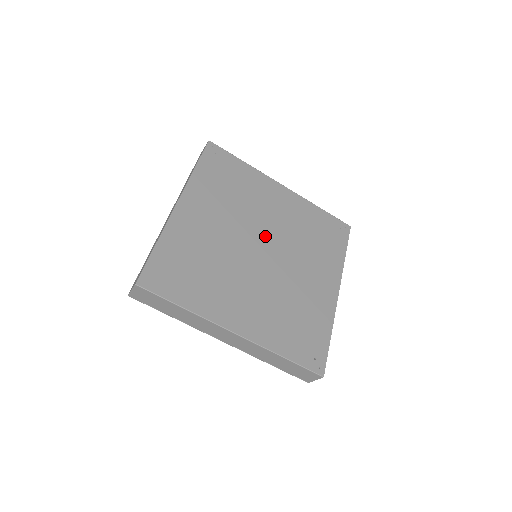
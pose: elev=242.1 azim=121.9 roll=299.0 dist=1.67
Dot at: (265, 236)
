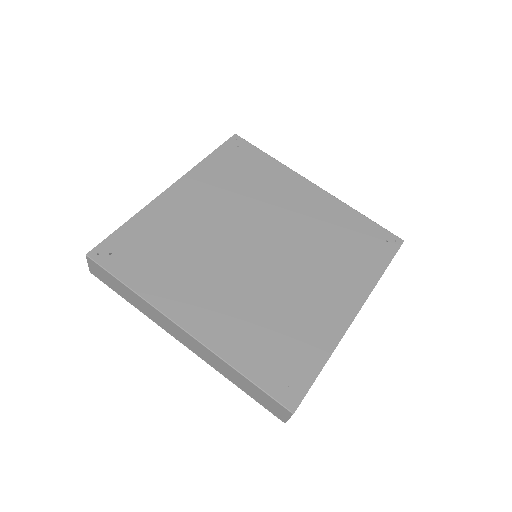
Dot at: (269, 233)
